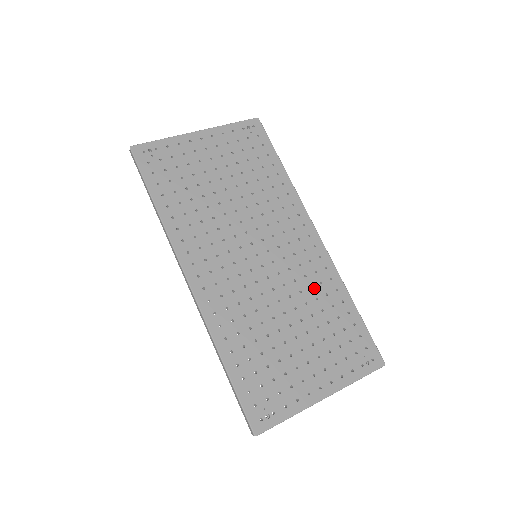
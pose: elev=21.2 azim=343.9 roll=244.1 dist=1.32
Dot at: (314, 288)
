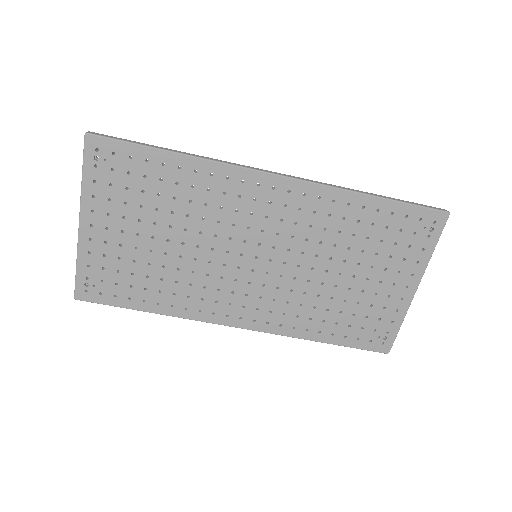
Dot at: (328, 227)
